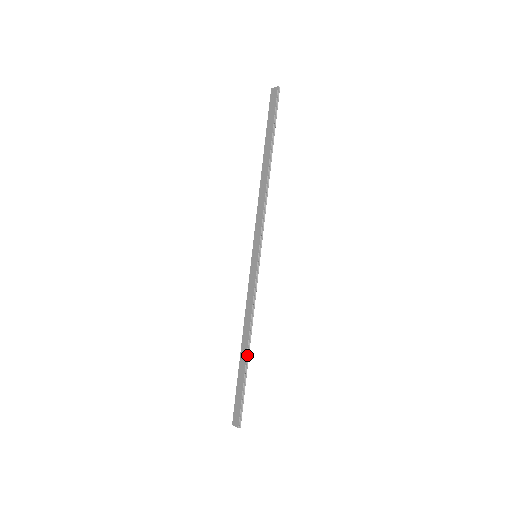
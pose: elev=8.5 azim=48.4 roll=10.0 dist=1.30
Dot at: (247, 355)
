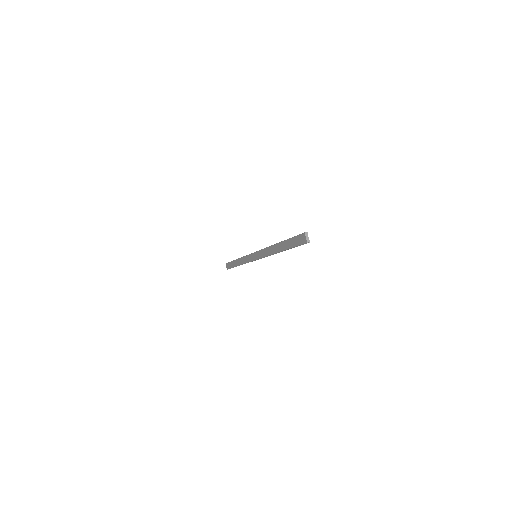
Dot at: occluded
